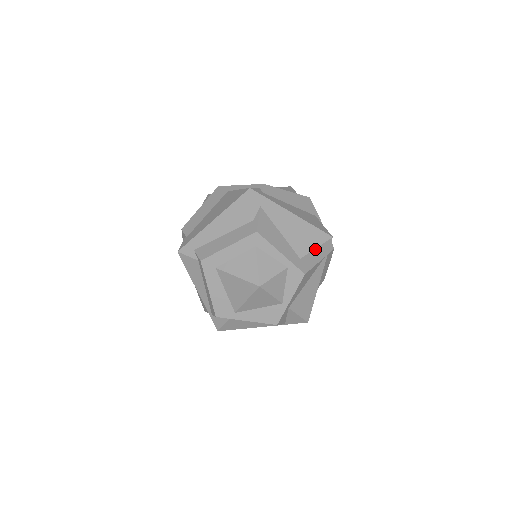
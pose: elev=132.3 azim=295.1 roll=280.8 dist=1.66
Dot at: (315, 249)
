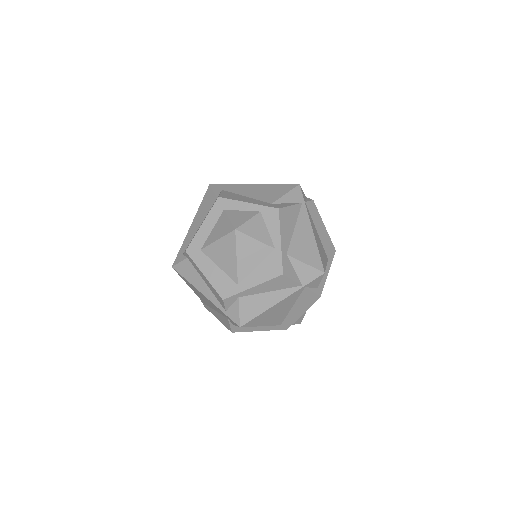
Dot at: (285, 195)
